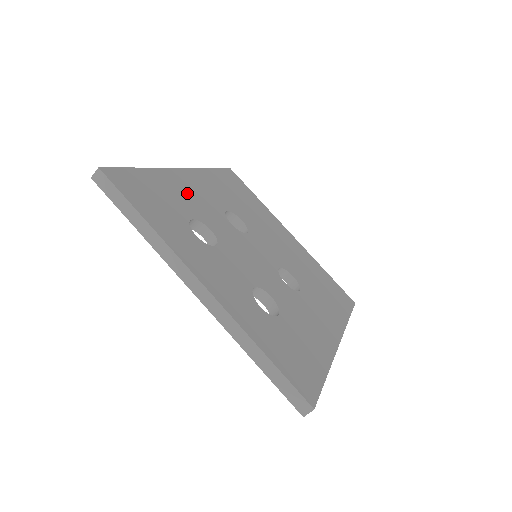
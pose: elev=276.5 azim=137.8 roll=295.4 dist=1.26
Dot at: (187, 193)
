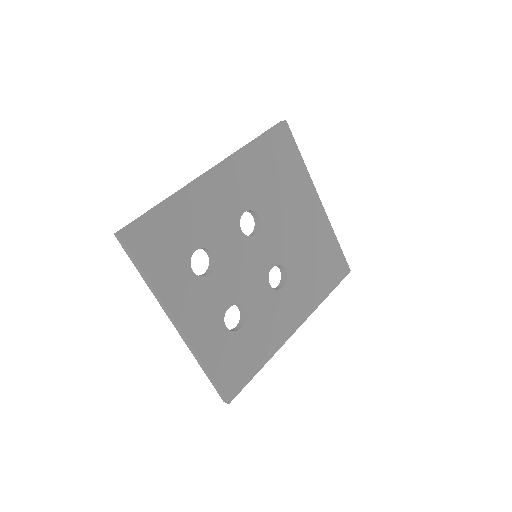
Dot at: (205, 212)
